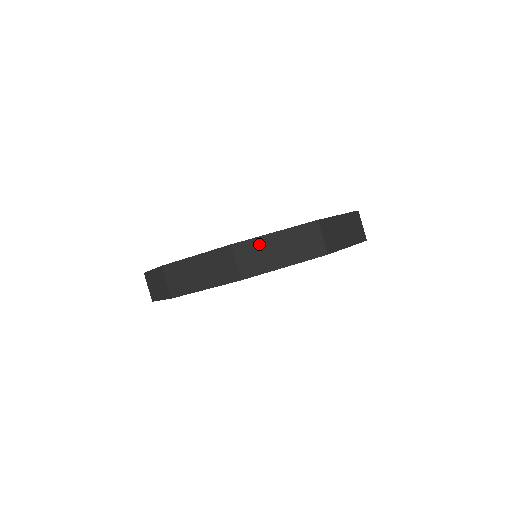
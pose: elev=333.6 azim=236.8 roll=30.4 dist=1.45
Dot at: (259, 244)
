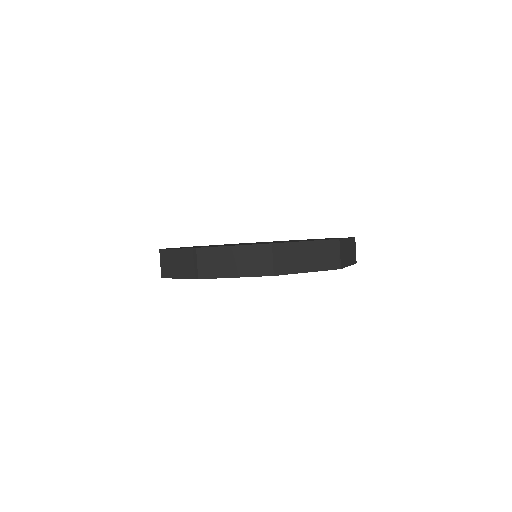
Dot at: (293, 248)
